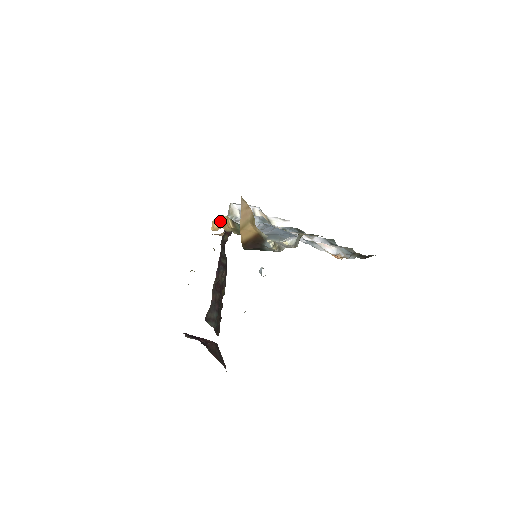
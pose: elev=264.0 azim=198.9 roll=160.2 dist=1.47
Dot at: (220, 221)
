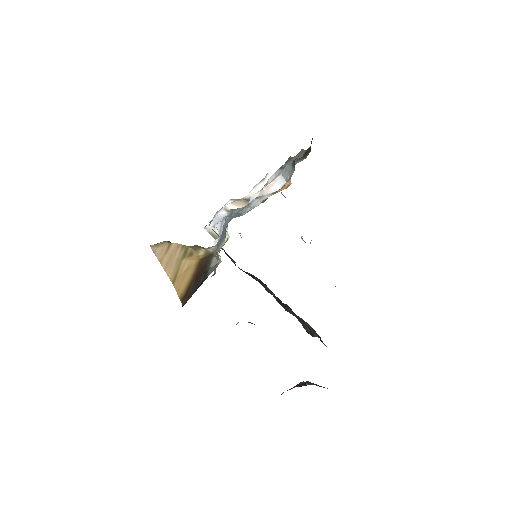
Dot at: occluded
